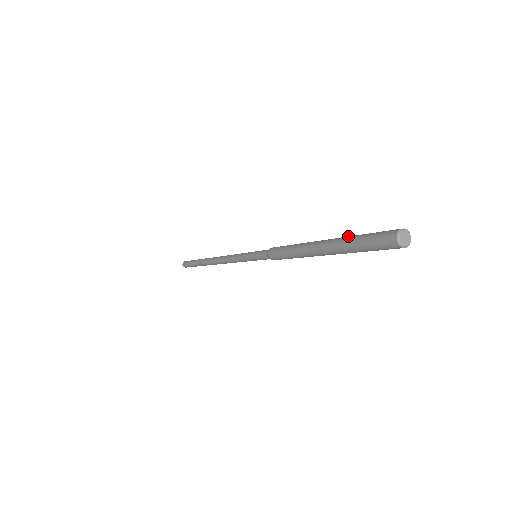
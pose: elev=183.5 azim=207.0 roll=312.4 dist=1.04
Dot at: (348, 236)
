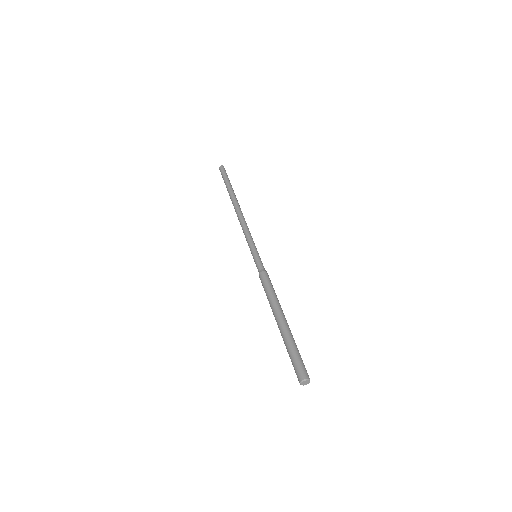
Dot at: (292, 339)
